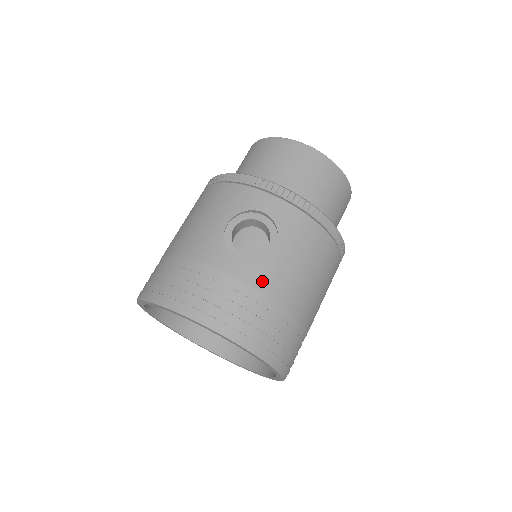
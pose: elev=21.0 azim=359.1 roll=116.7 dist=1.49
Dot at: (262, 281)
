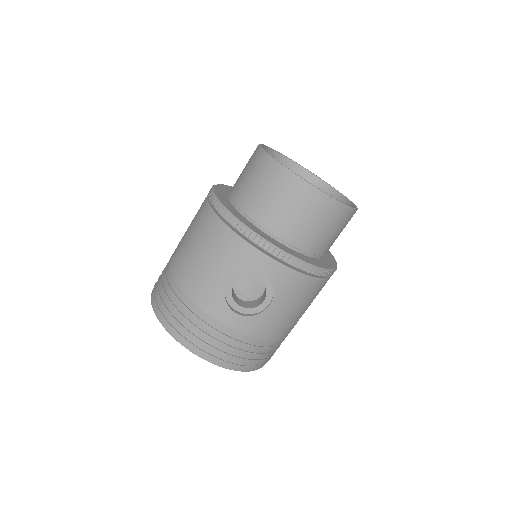
Dot at: (255, 330)
